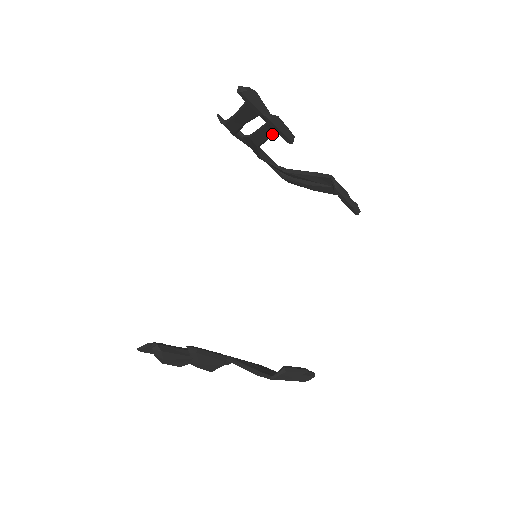
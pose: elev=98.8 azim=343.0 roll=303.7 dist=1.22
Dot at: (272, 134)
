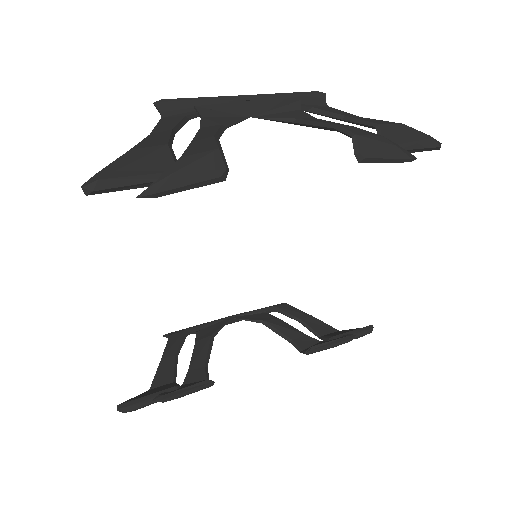
Dot at: occluded
